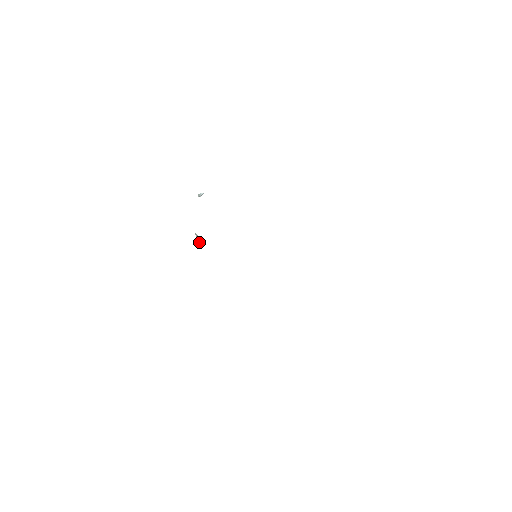
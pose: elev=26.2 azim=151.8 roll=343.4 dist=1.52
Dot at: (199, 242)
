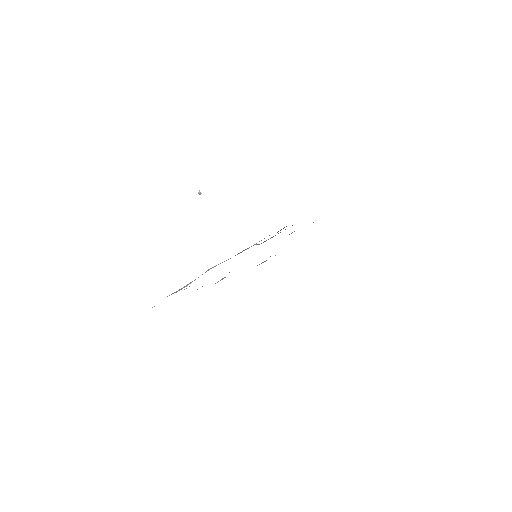
Dot at: occluded
